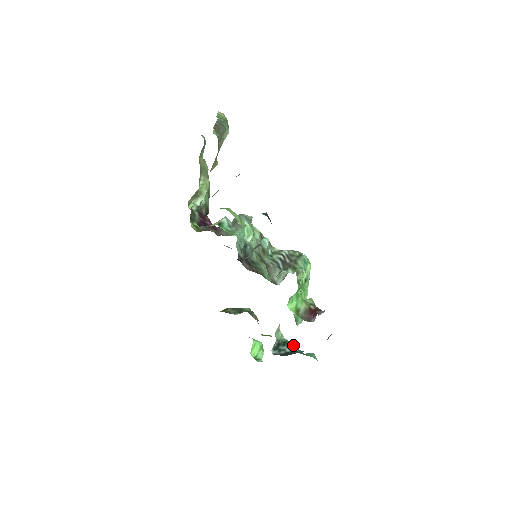
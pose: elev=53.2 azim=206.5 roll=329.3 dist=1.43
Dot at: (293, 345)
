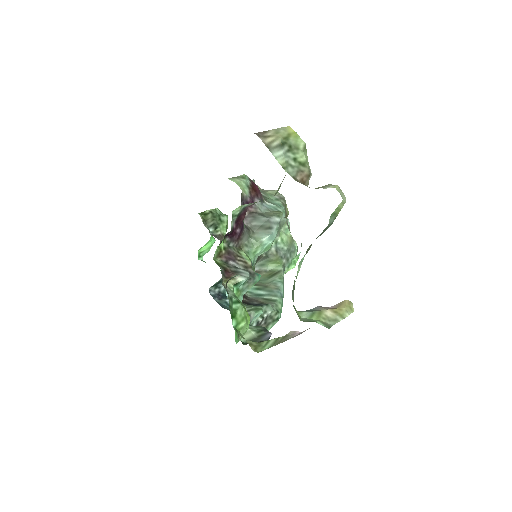
Dot at: occluded
